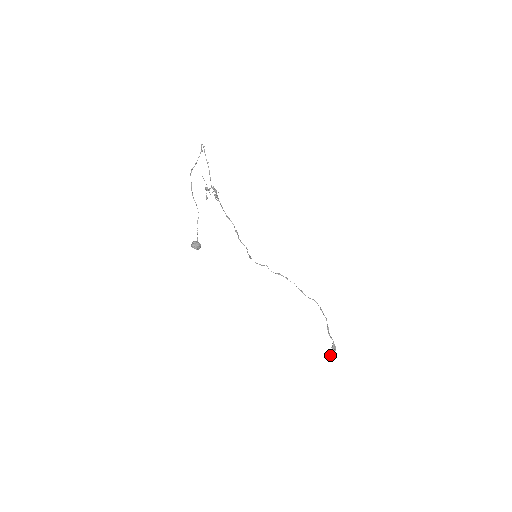
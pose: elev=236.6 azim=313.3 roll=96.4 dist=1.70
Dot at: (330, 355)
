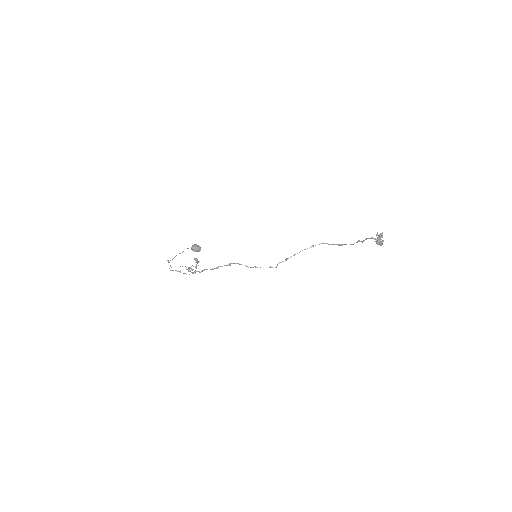
Dot at: (381, 242)
